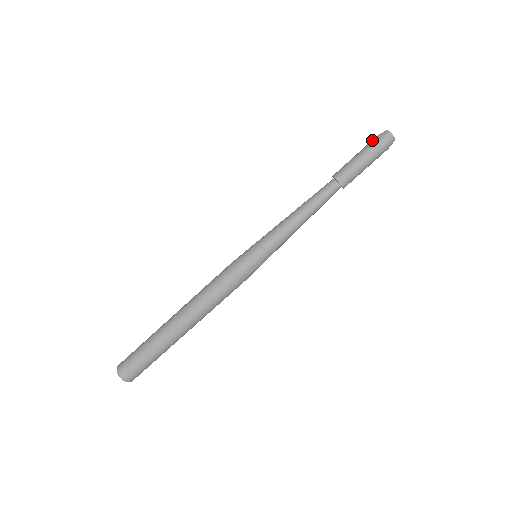
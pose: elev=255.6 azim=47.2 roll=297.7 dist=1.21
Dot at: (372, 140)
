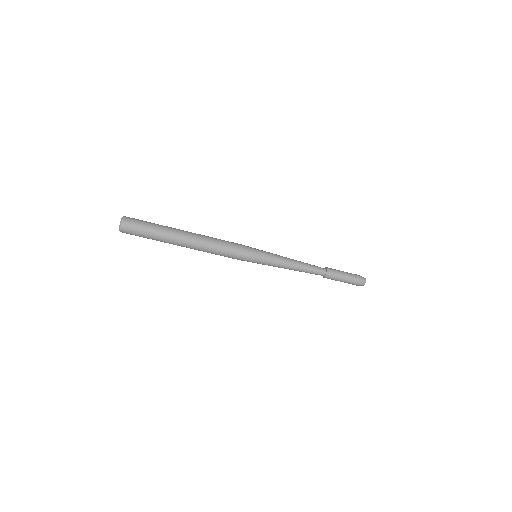
Dot at: (357, 278)
